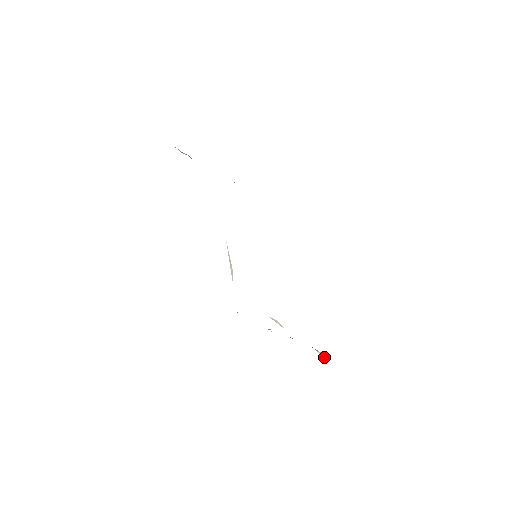
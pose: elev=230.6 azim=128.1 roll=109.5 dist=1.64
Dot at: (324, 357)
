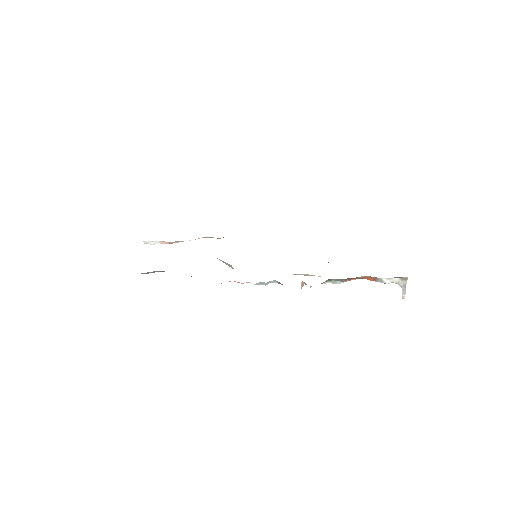
Dot at: (401, 287)
